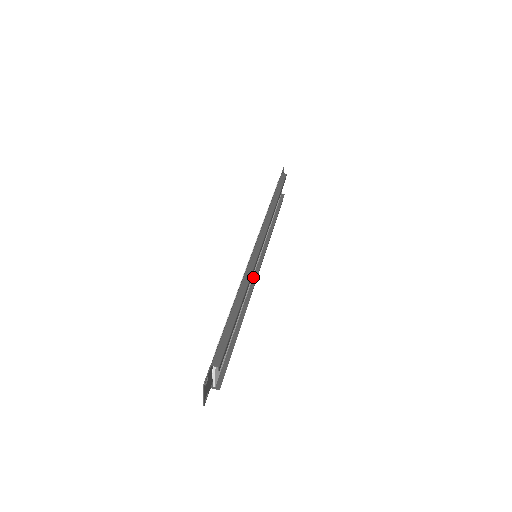
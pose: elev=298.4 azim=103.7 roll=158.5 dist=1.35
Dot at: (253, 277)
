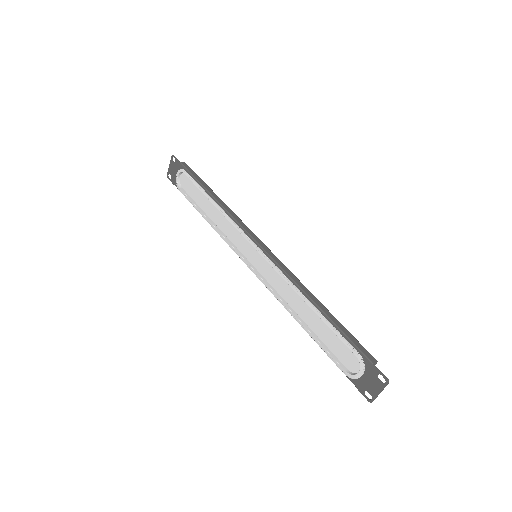
Dot at: (262, 277)
